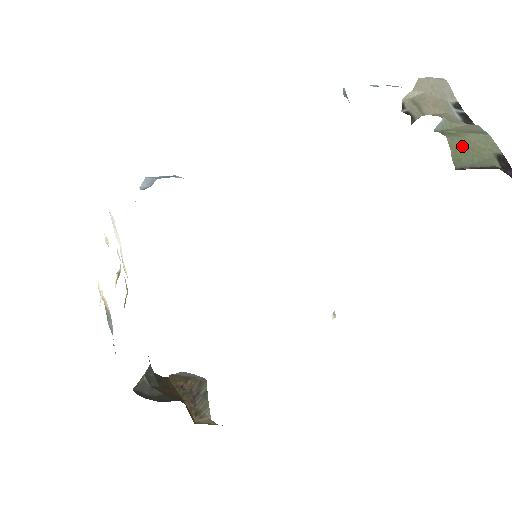
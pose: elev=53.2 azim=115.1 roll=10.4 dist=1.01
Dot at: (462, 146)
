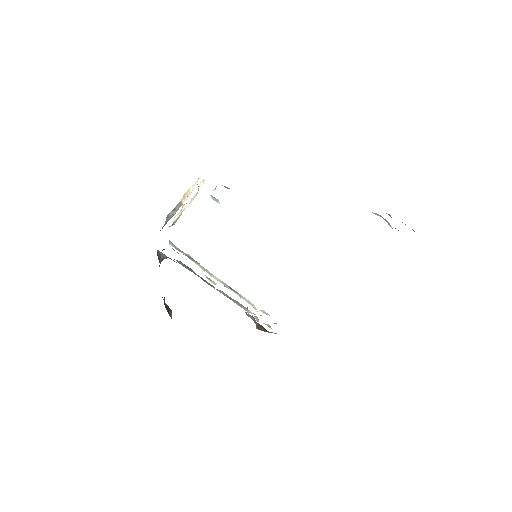
Dot at: occluded
